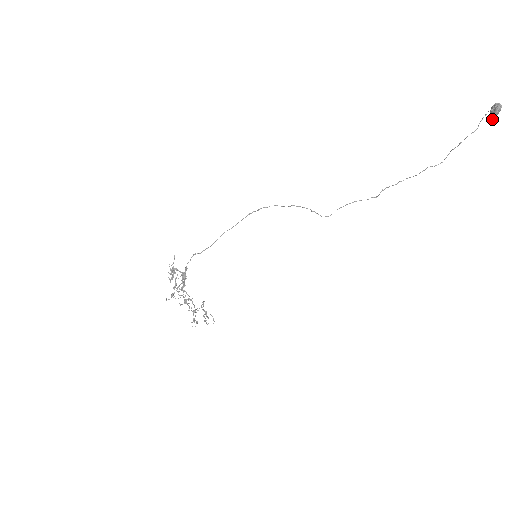
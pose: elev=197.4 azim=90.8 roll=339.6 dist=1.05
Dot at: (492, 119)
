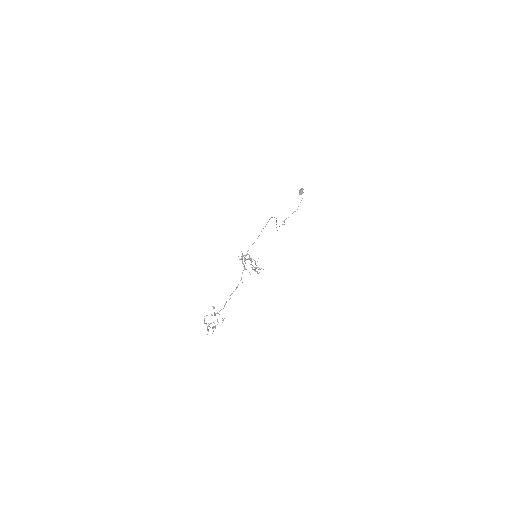
Dot at: occluded
